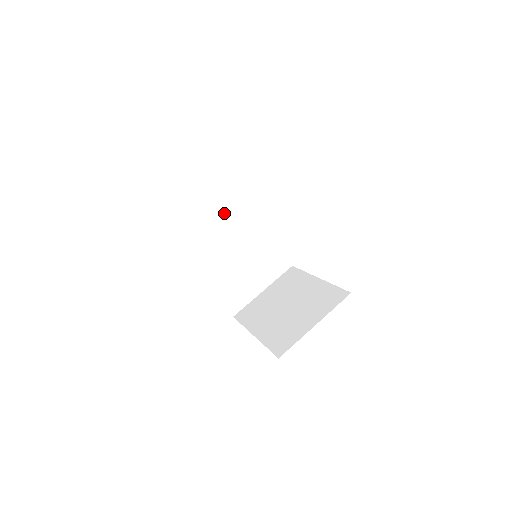
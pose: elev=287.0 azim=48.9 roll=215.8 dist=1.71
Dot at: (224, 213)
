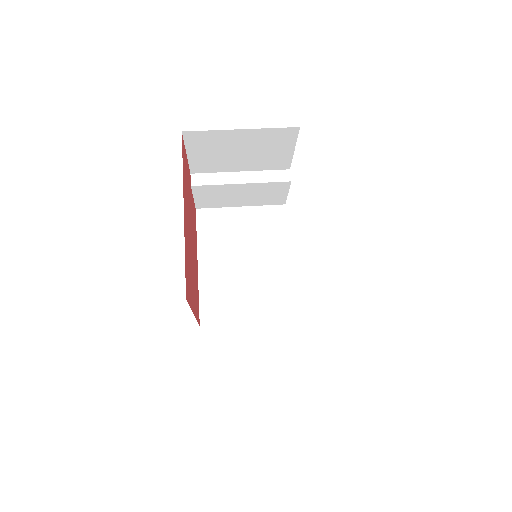
Dot at: (257, 221)
